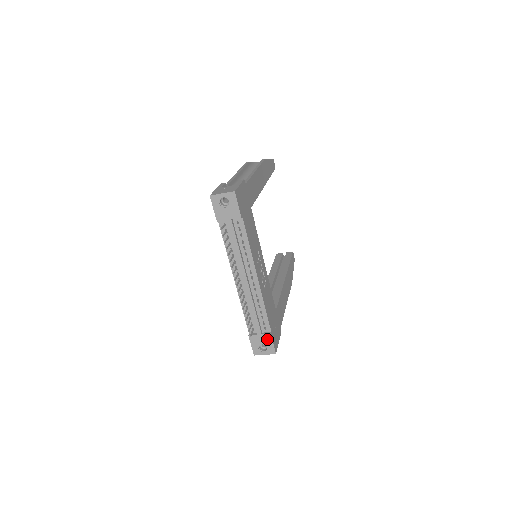
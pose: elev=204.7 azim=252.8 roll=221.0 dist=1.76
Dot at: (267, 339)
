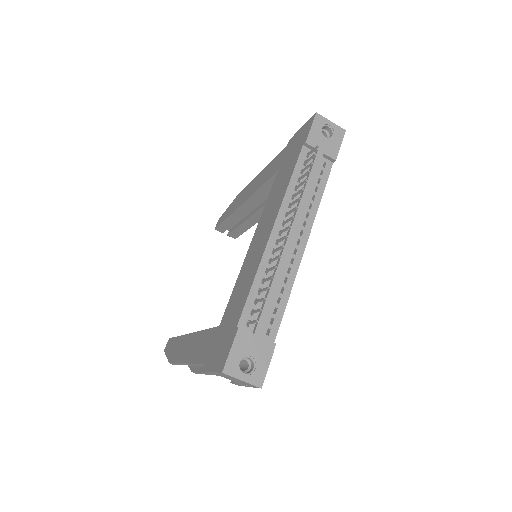
Dot at: (264, 350)
